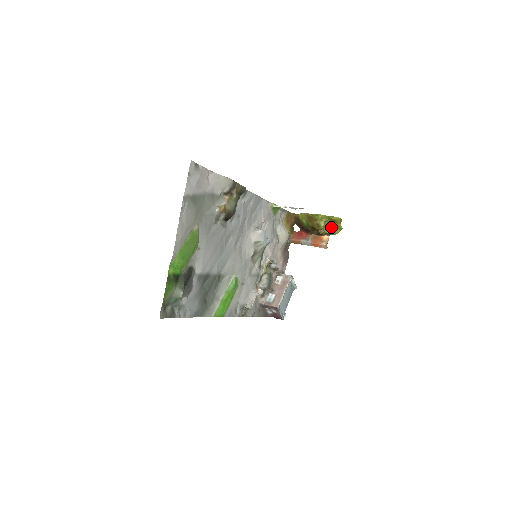
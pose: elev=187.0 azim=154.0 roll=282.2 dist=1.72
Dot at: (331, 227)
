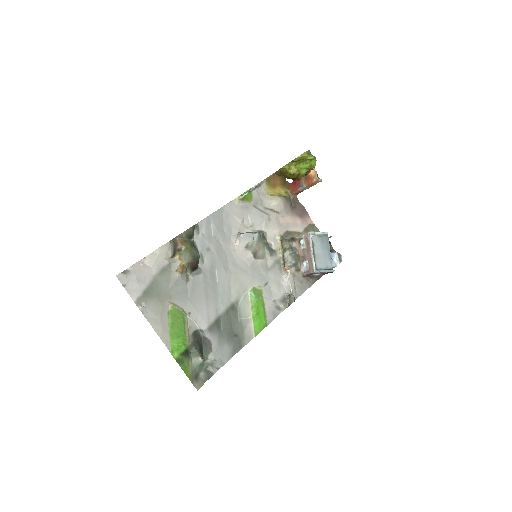
Dot at: (304, 165)
